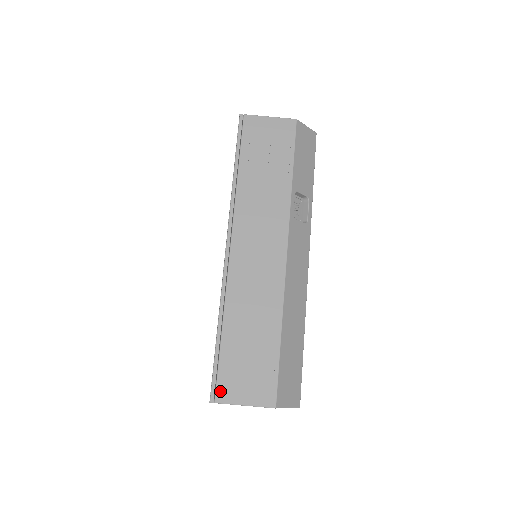
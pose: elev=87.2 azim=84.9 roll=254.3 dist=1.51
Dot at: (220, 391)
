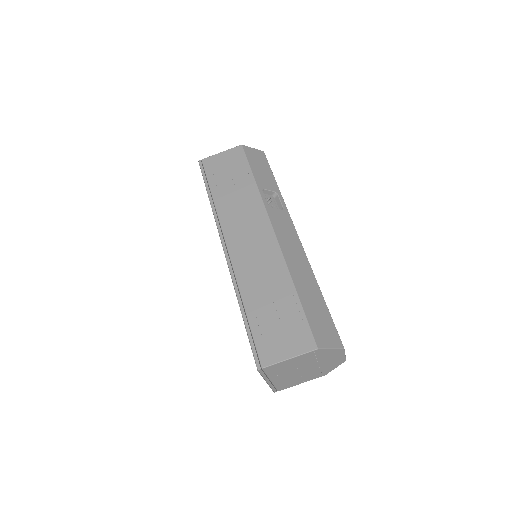
Dot at: (263, 357)
